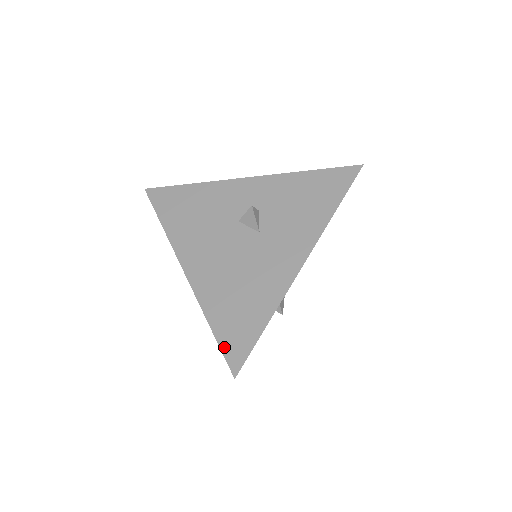
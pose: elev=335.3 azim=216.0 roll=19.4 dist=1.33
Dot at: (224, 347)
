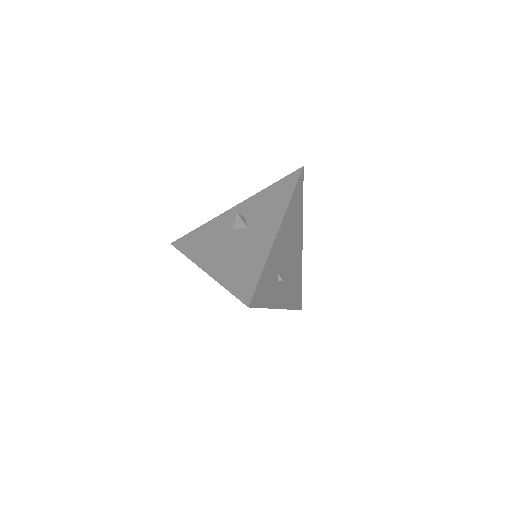
Dot at: (237, 294)
